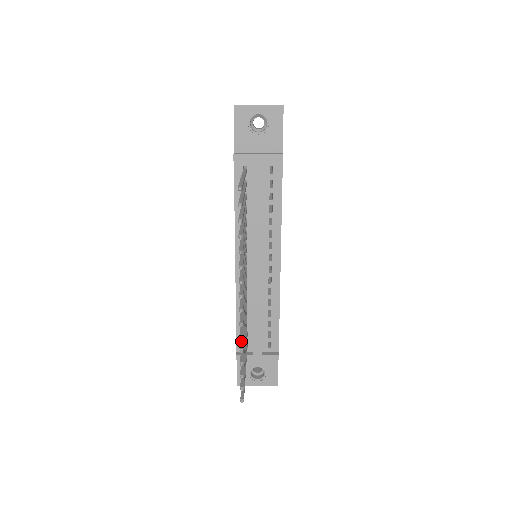
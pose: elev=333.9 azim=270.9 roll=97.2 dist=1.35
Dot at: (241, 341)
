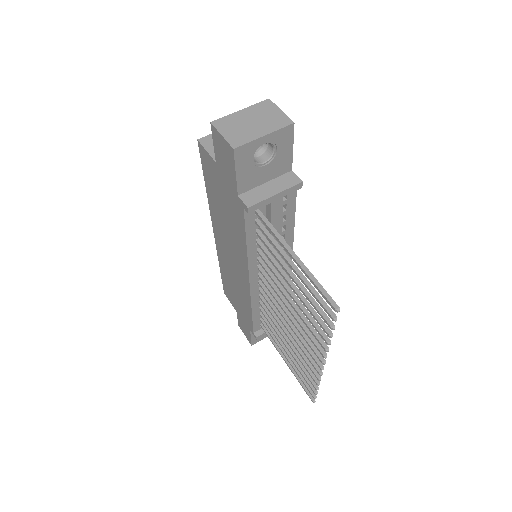
Dot at: (309, 371)
